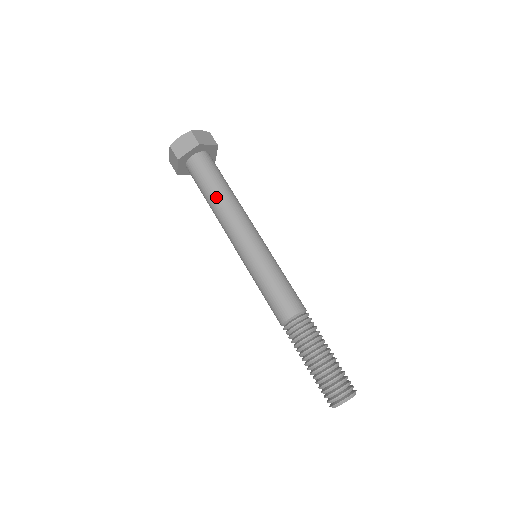
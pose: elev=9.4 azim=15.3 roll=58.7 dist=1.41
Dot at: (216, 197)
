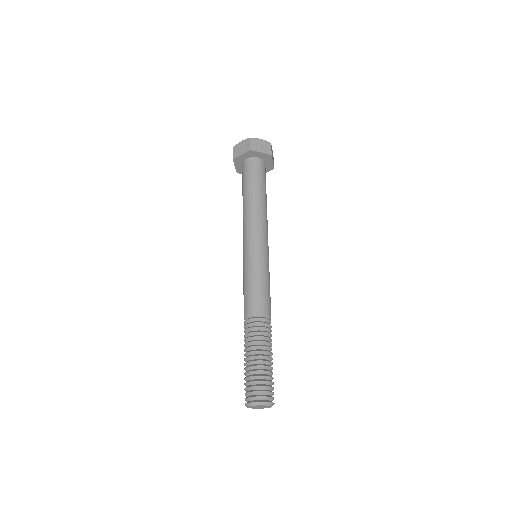
Dot at: (246, 197)
